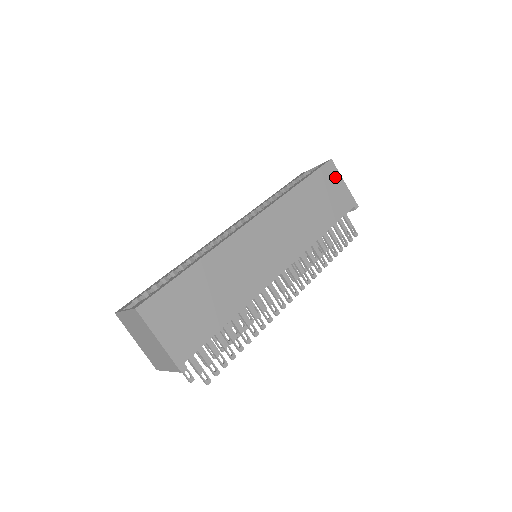
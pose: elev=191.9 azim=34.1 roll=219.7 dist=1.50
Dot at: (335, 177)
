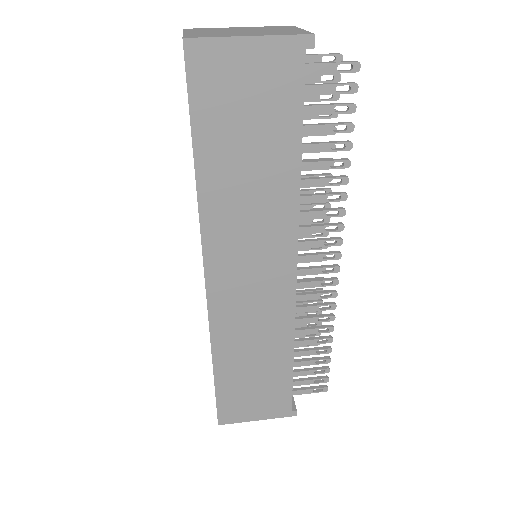
Dot at: (224, 59)
